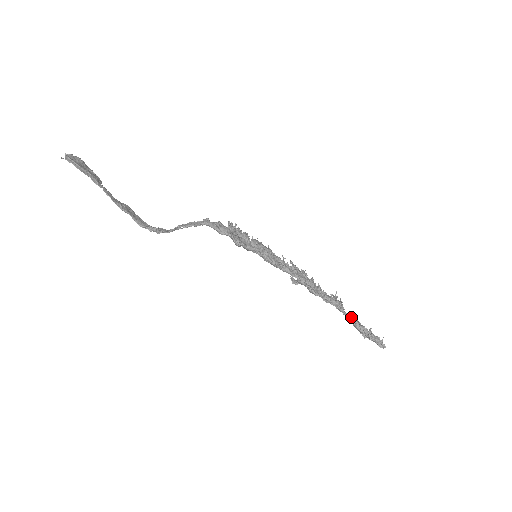
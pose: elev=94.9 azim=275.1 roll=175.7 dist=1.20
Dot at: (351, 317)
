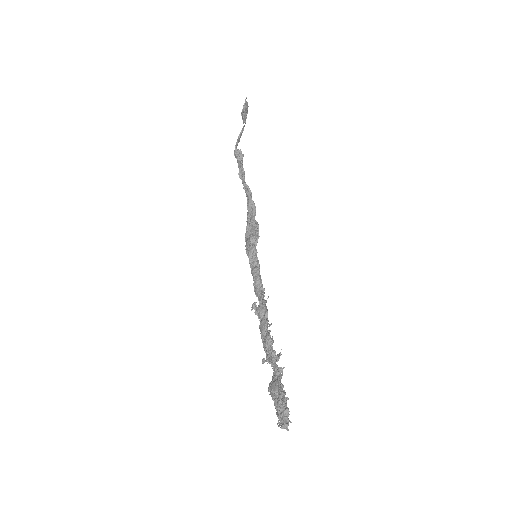
Dot at: (281, 368)
